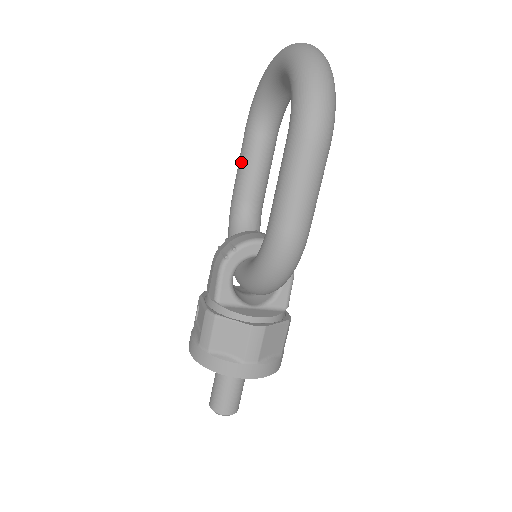
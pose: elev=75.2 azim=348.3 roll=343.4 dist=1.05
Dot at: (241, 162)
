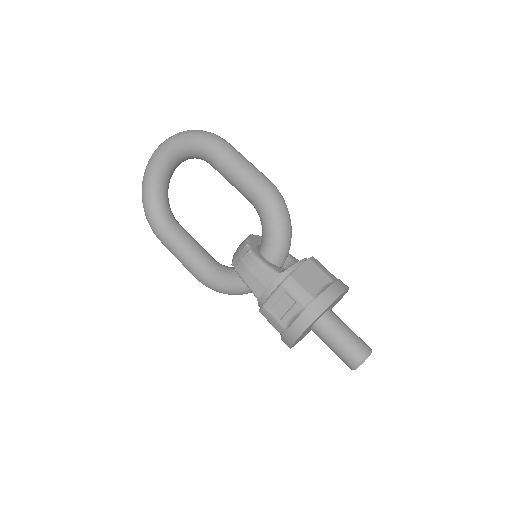
Dot at: (180, 247)
